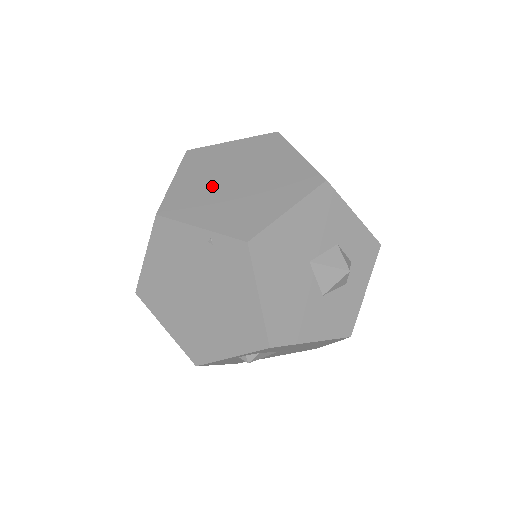
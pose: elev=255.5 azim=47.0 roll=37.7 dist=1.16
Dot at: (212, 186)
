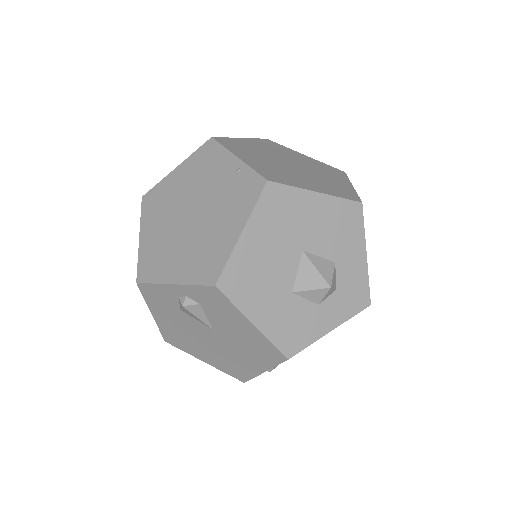
Dot at: (268, 155)
